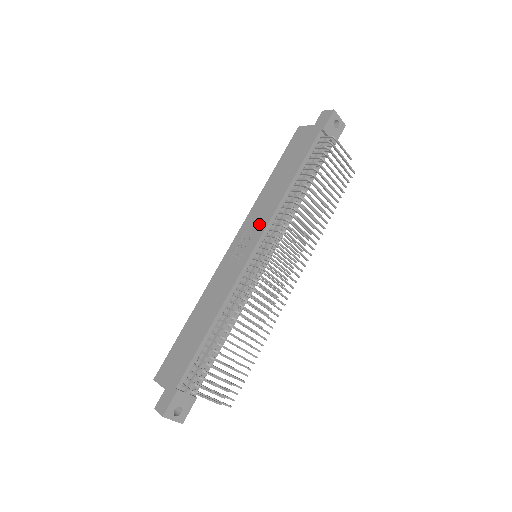
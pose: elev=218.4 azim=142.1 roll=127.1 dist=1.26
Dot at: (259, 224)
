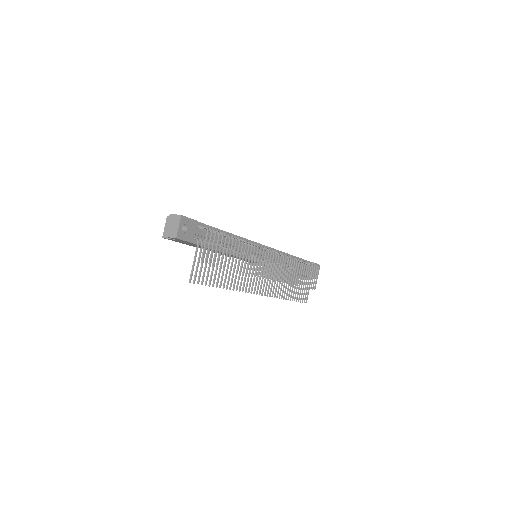
Dot at: occluded
